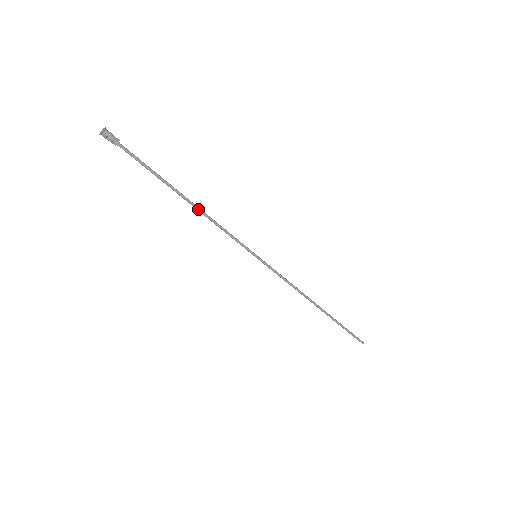
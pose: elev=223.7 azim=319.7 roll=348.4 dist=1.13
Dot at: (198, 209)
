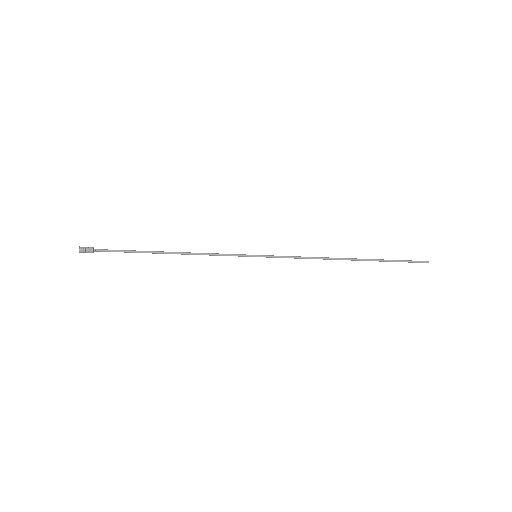
Dot at: (181, 254)
